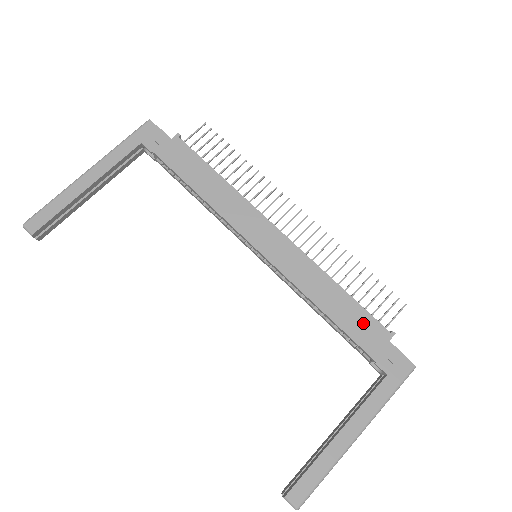
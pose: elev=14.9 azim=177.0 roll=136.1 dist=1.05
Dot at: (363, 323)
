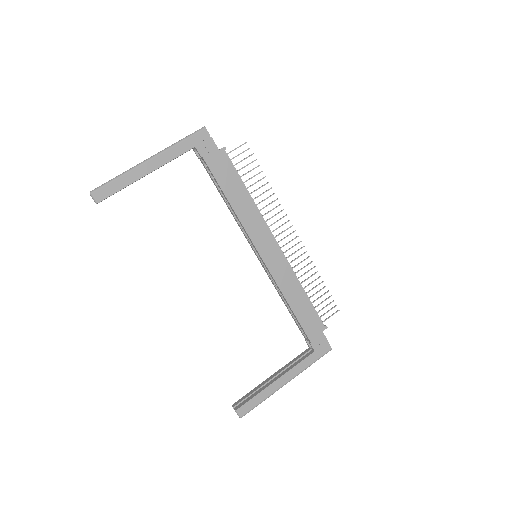
Dot at: (311, 317)
